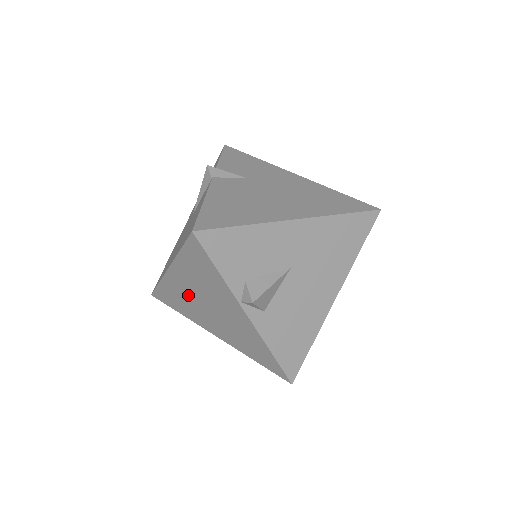
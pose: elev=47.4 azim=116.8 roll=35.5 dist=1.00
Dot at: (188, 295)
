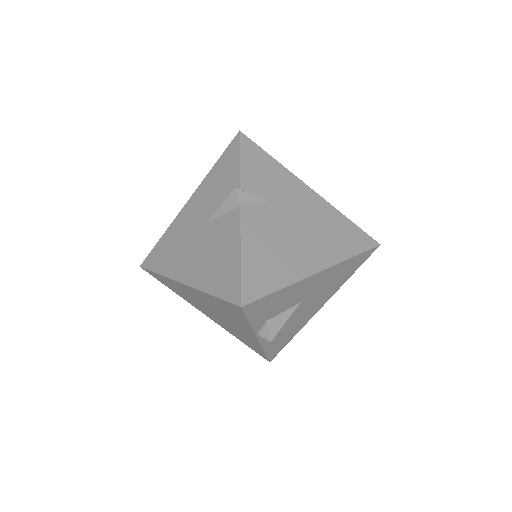
Dot at: (194, 298)
